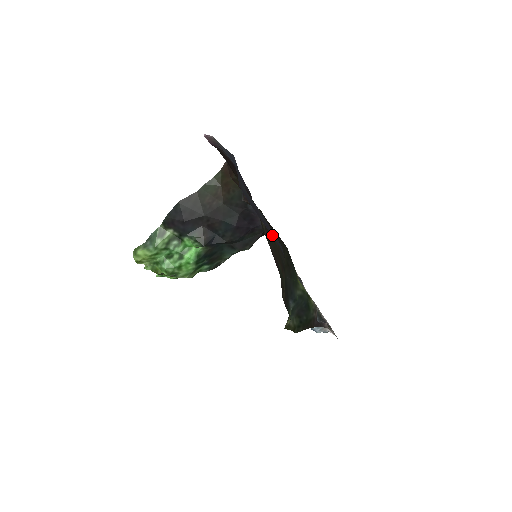
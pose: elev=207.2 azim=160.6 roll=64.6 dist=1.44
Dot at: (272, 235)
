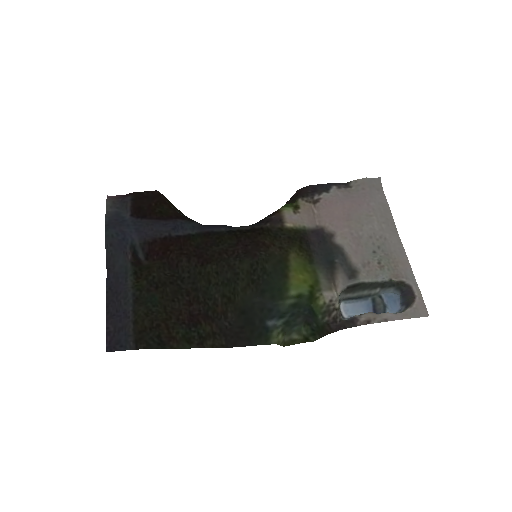
Dot at: (113, 333)
